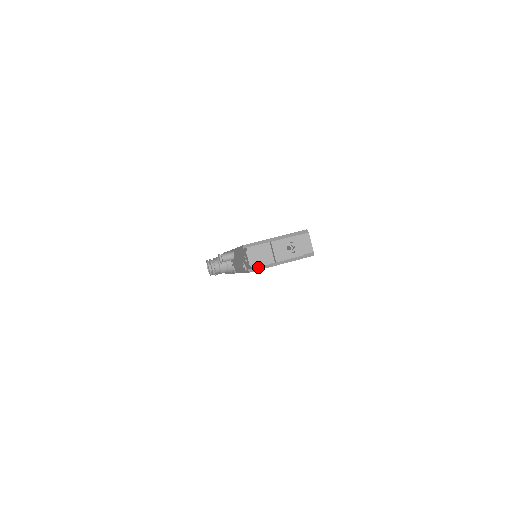
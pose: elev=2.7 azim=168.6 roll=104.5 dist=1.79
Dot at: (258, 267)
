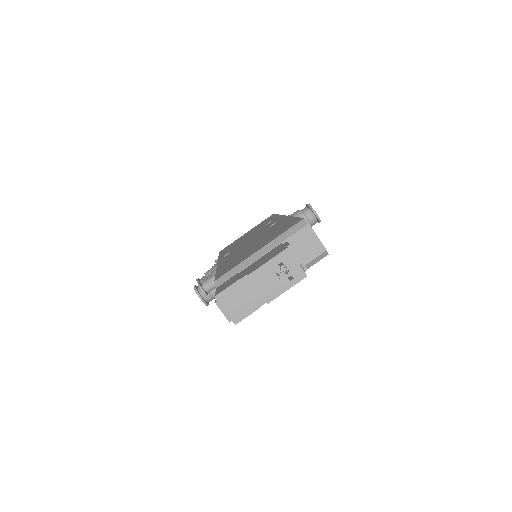
Dot at: occluded
